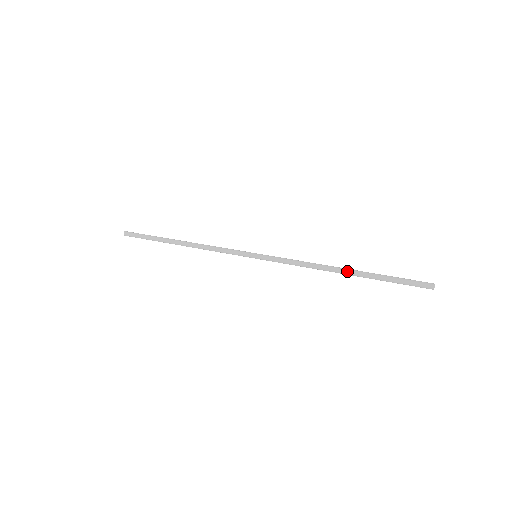
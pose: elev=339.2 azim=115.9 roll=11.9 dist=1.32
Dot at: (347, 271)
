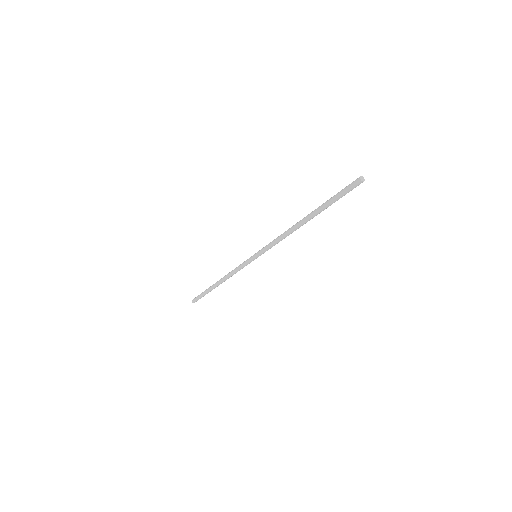
Dot at: occluded
